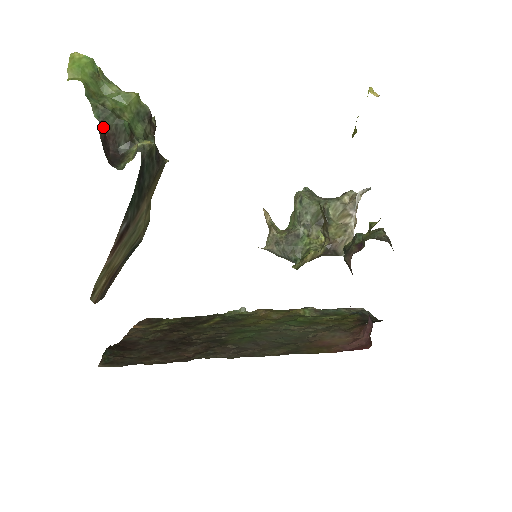
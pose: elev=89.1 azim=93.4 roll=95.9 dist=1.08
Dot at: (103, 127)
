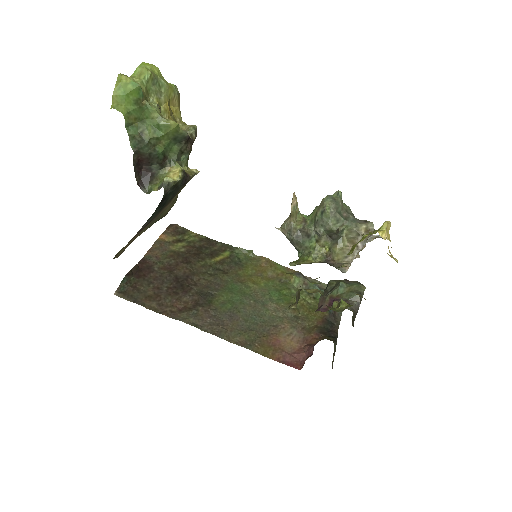
Dot at: (138, 154)
